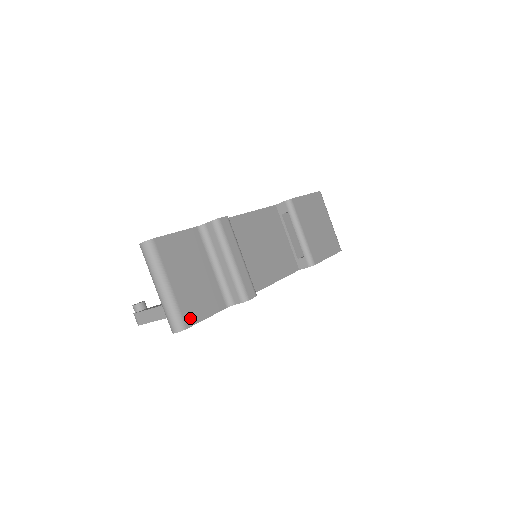
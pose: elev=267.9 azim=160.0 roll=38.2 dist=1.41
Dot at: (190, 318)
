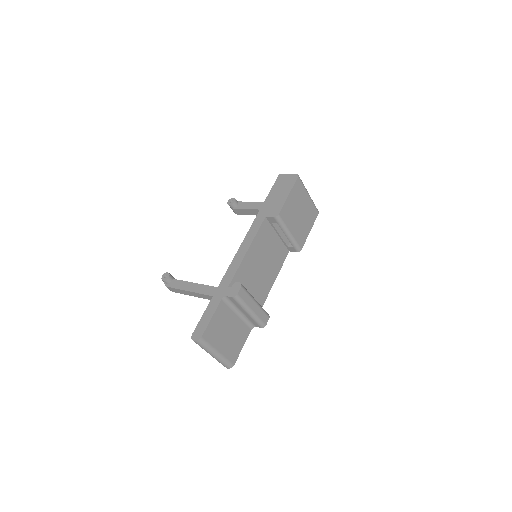
Dot at: (234, 358)
